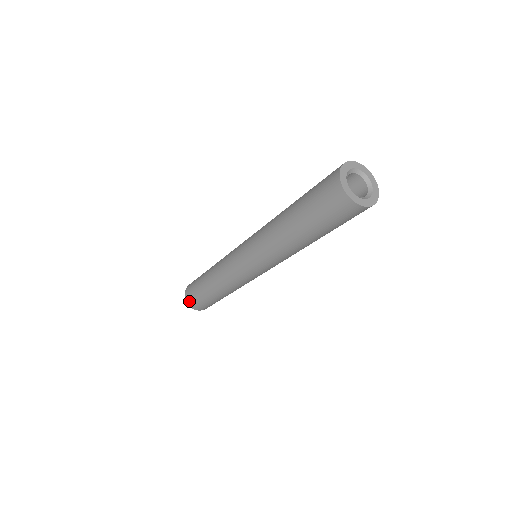
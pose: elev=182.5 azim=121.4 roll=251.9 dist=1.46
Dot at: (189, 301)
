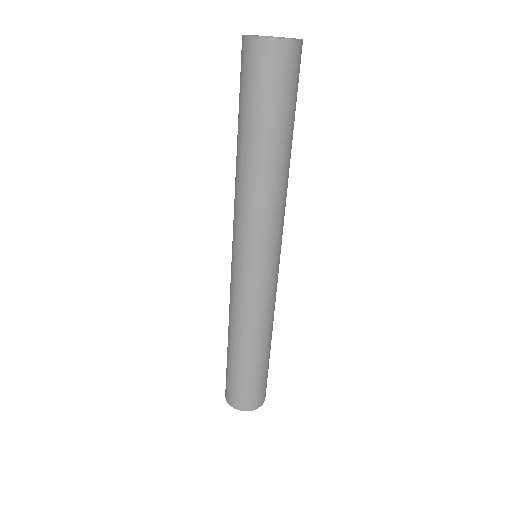
Dot at: (227, 395)
